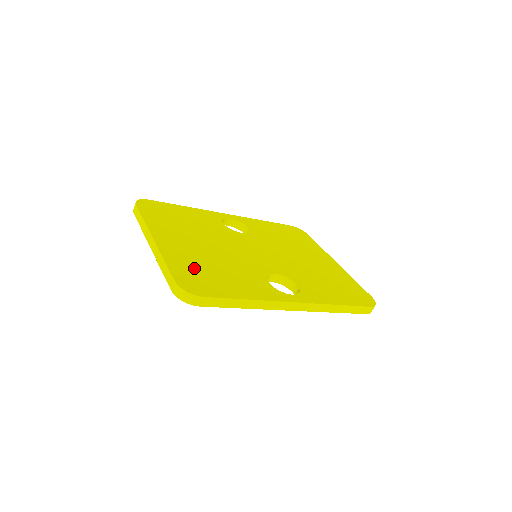
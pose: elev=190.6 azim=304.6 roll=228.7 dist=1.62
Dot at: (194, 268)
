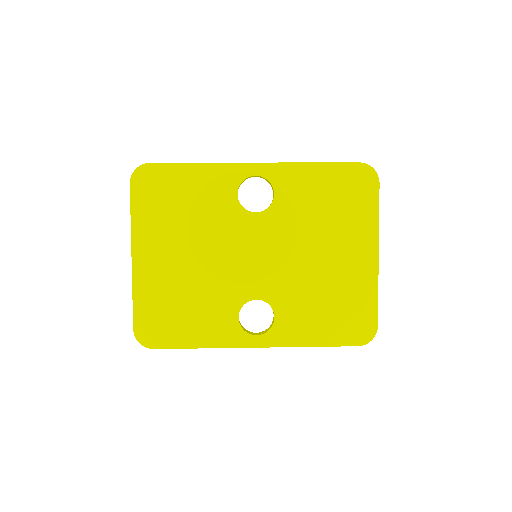
Dot at: (159, 305)
